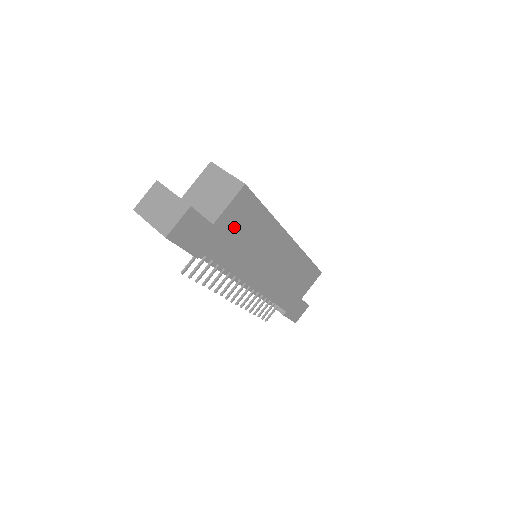
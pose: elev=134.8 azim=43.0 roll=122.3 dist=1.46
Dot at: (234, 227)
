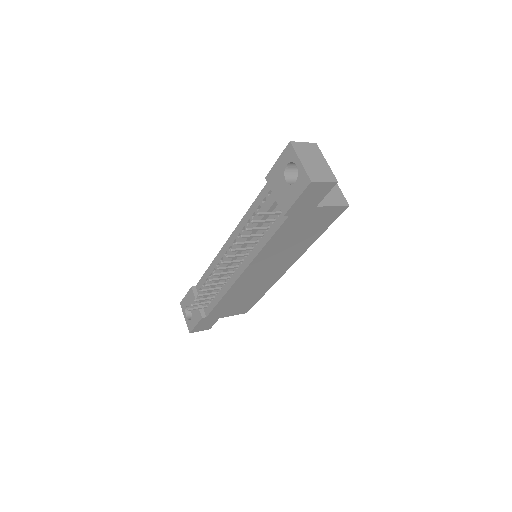
Dot at: (310, 222)
